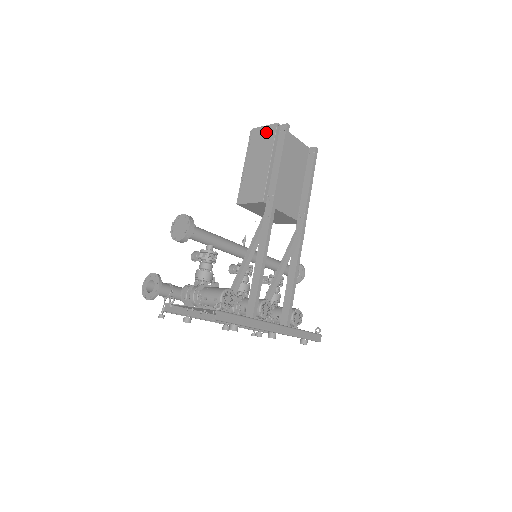
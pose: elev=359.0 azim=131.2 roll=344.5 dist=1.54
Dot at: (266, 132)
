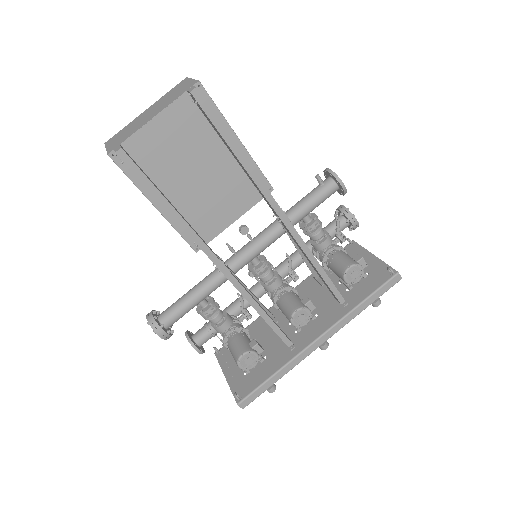
Dot at: occluded
